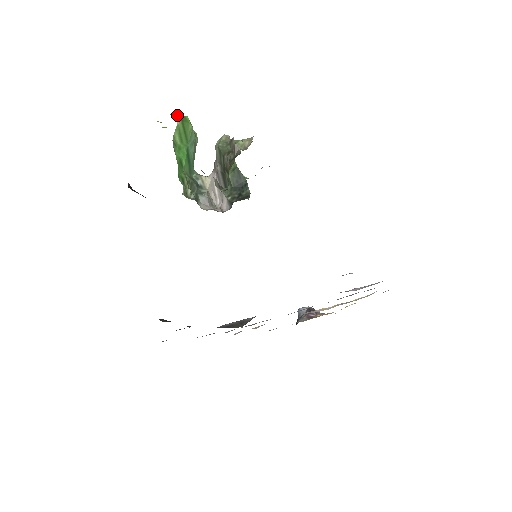
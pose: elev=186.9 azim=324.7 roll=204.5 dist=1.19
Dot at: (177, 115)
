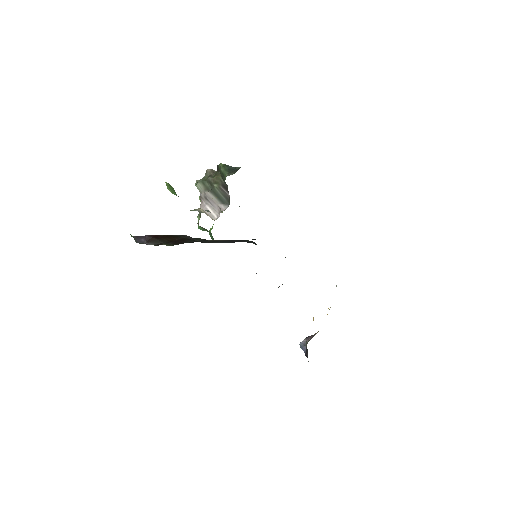
Dot at: occluded
